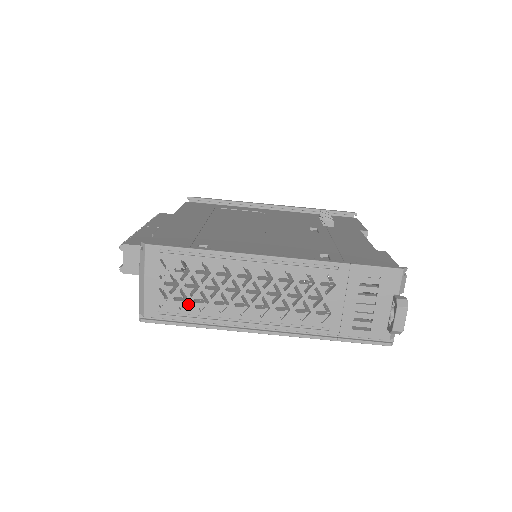
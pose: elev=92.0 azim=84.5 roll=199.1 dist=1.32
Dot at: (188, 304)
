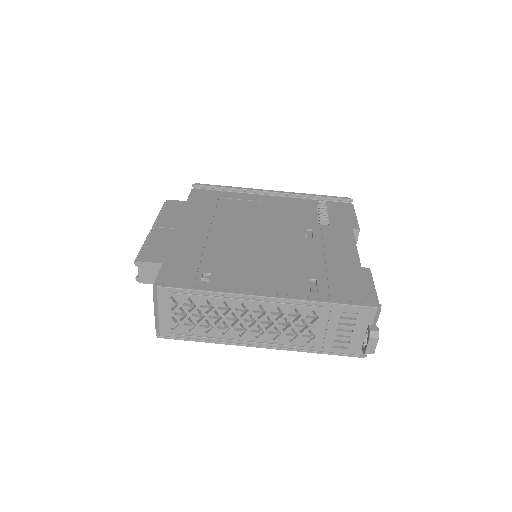
Dot at: (196, 328)
